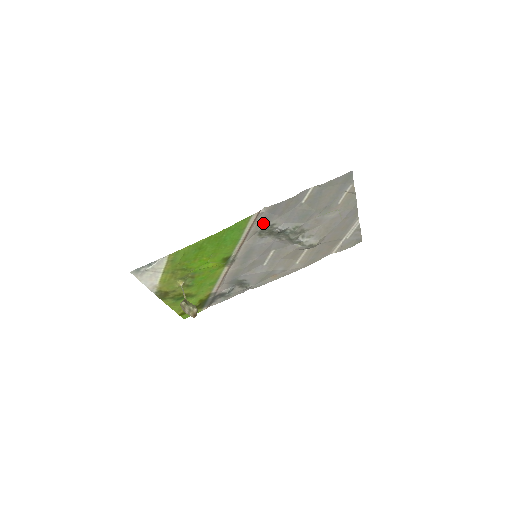
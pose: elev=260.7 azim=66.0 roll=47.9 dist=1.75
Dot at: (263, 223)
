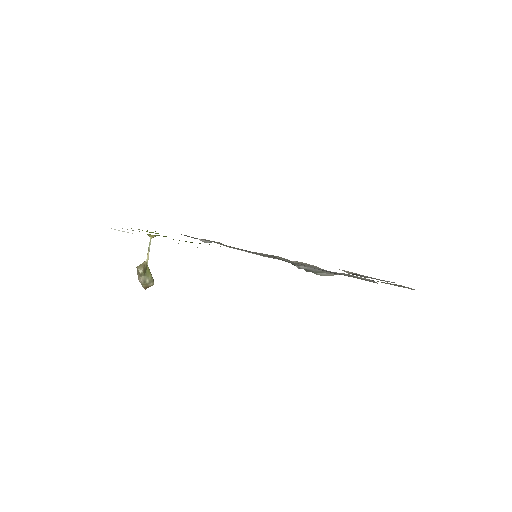
Dot at: (285, 259)
